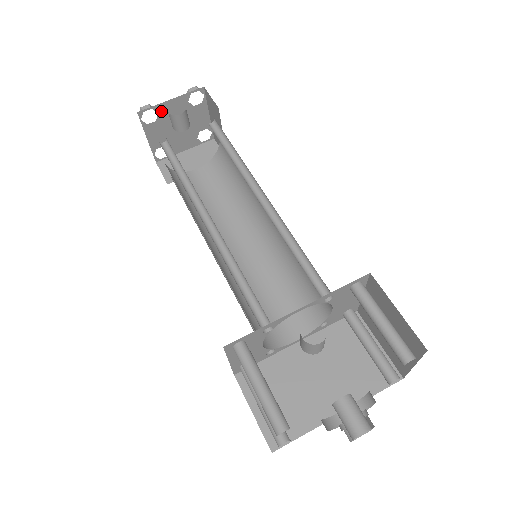
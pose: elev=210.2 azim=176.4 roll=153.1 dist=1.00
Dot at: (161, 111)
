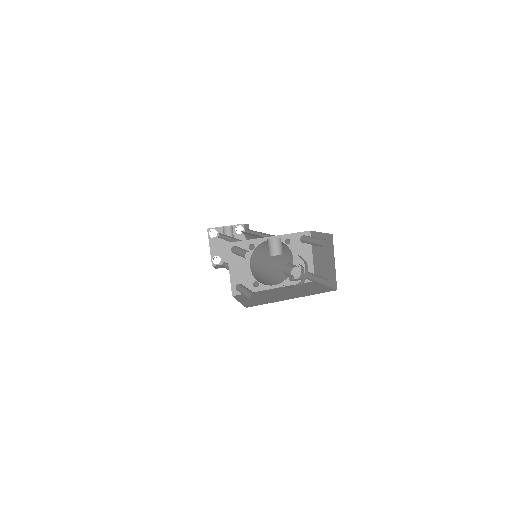
Dot at: (220, 232)
